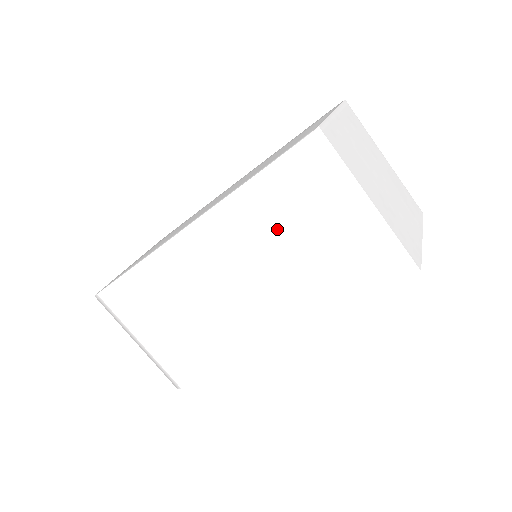
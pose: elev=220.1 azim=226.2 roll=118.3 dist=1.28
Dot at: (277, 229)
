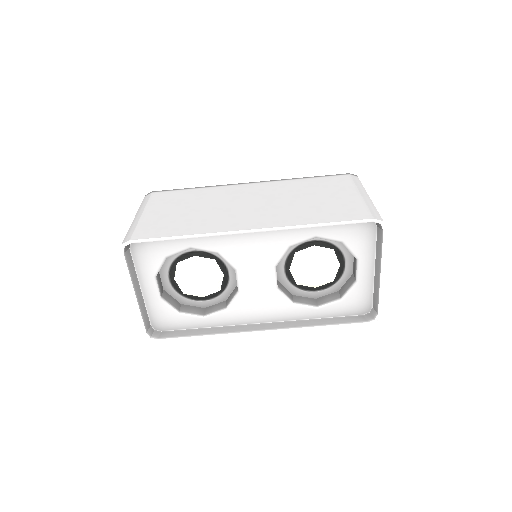
Dot at: (312, 190)
